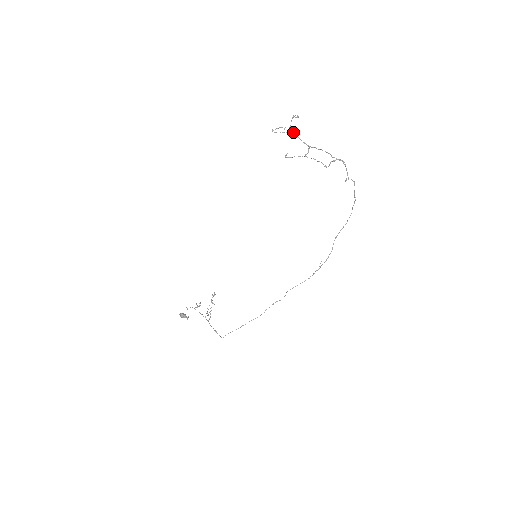
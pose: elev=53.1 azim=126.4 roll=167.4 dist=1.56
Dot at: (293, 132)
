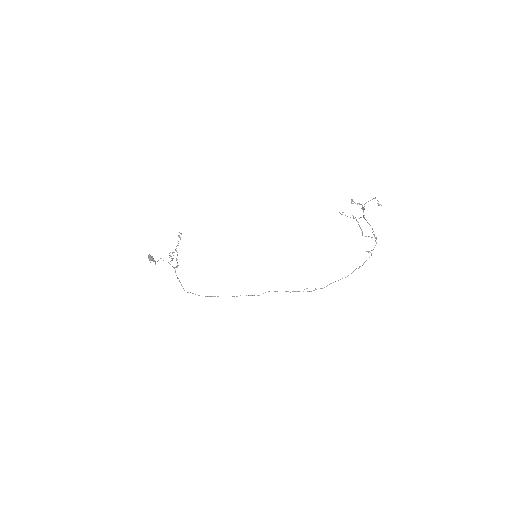
Dot at: occluded
